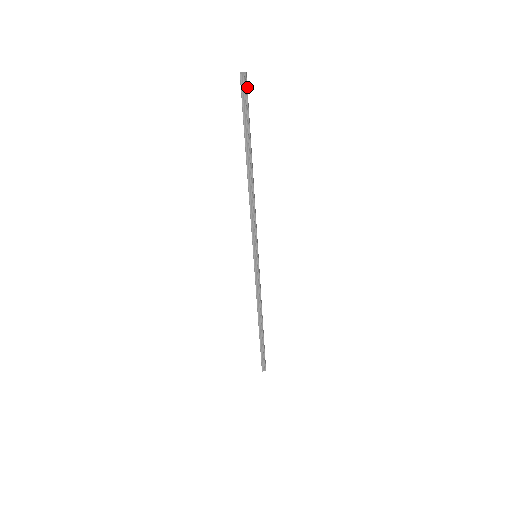
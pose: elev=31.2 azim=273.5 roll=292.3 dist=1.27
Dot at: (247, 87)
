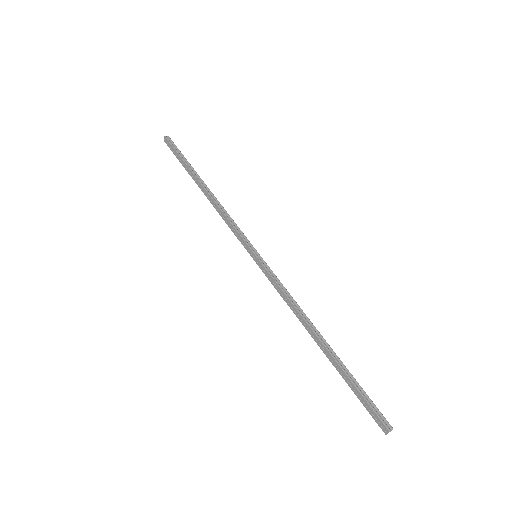
Dot at: (383, 416)
